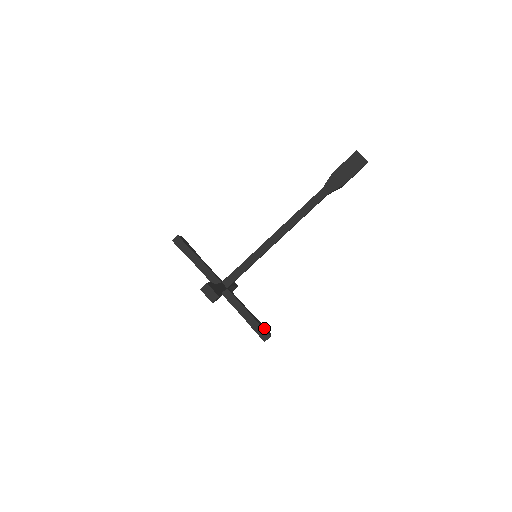
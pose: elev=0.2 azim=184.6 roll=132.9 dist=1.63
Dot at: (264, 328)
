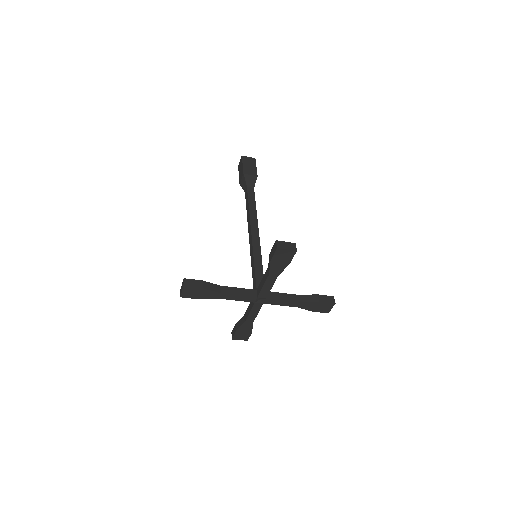
Dot at: occluded
